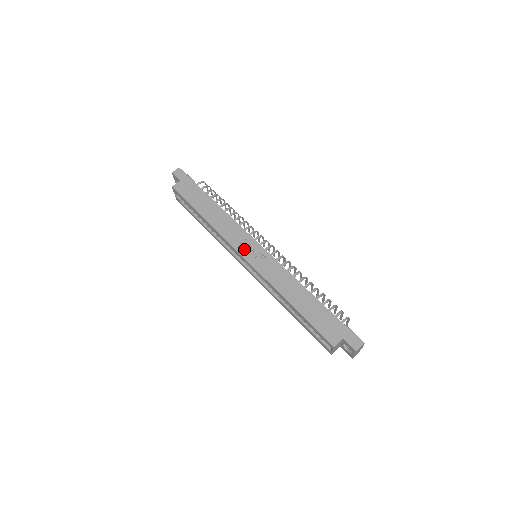
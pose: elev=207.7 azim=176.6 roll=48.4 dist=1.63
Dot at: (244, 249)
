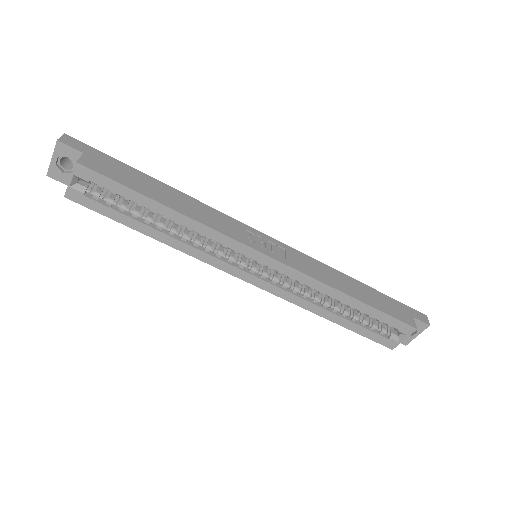
Dot at: (255, 243)
